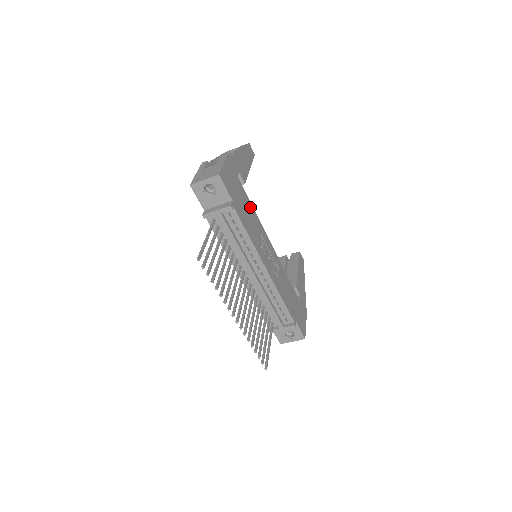
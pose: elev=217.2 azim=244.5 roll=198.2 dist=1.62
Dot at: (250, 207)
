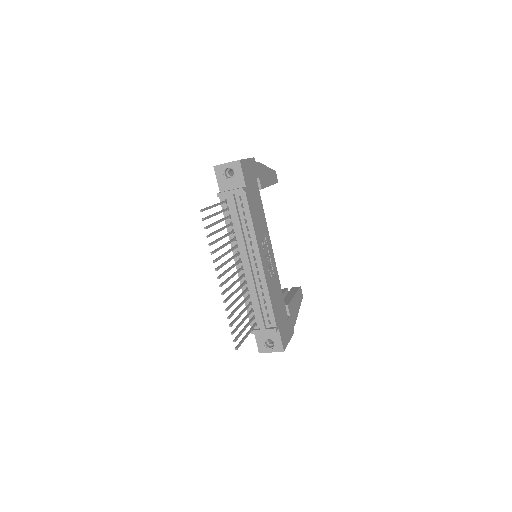
Dot at: (261, 207)
